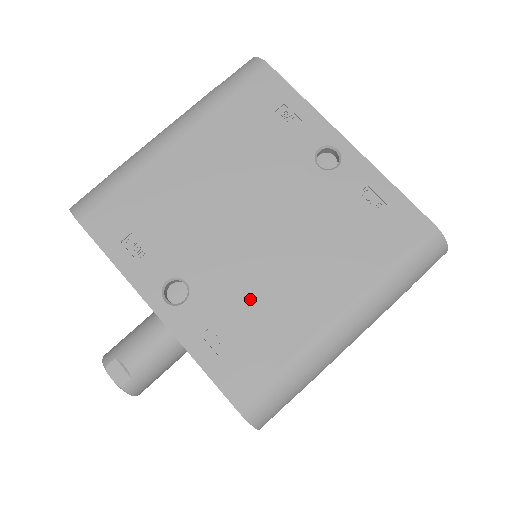
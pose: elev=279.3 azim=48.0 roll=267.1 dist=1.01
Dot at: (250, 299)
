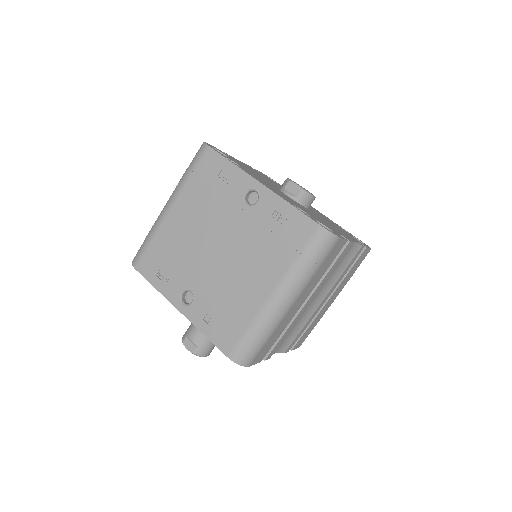
Dot at: (223, 294)
